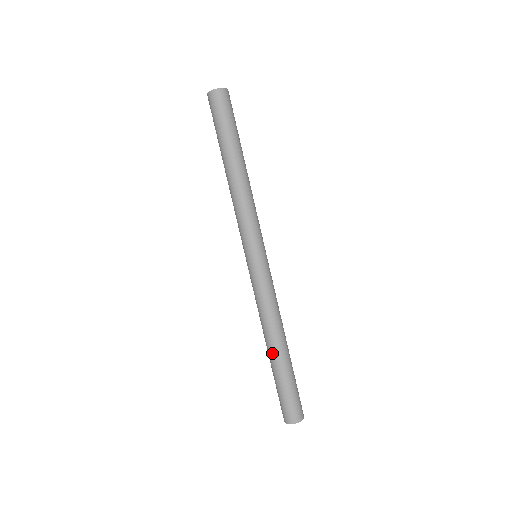
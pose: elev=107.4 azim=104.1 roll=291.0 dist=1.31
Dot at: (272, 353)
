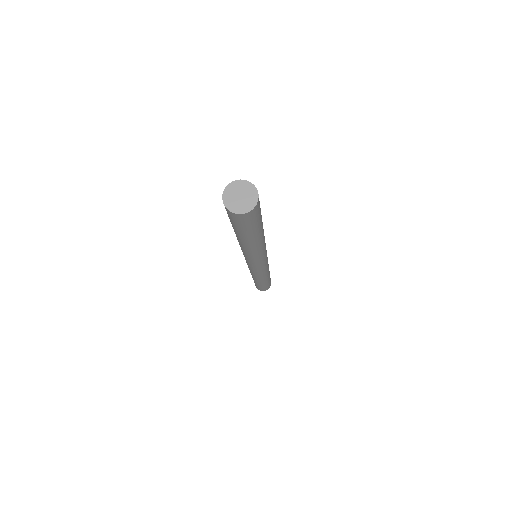
Dot at: (255, 281)
